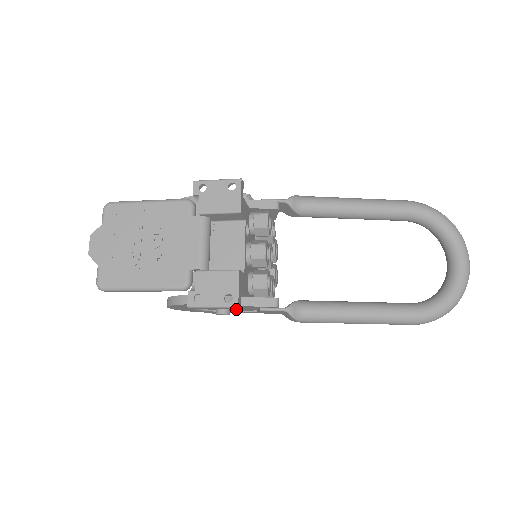
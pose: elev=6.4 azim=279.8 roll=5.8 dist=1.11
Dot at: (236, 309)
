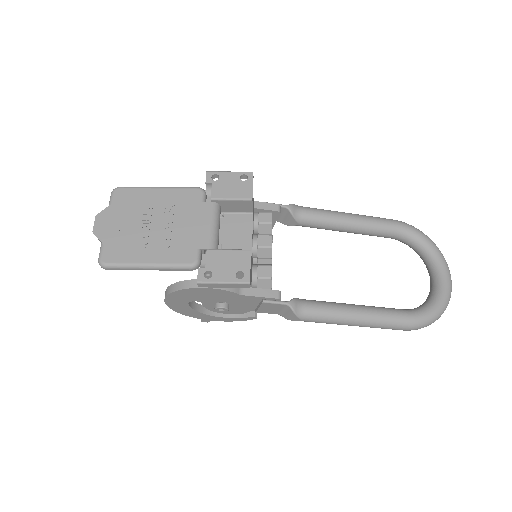
Dot at: (234, 307)
